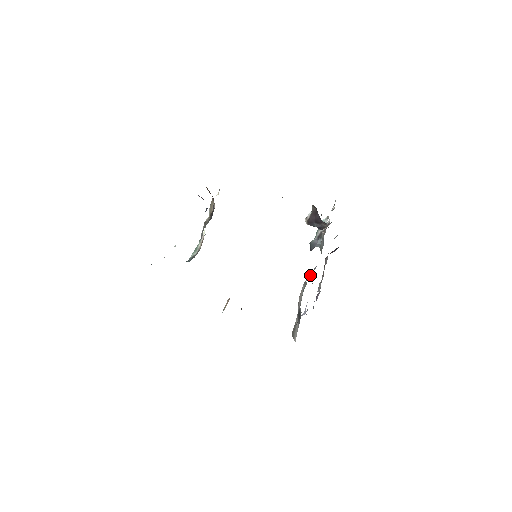
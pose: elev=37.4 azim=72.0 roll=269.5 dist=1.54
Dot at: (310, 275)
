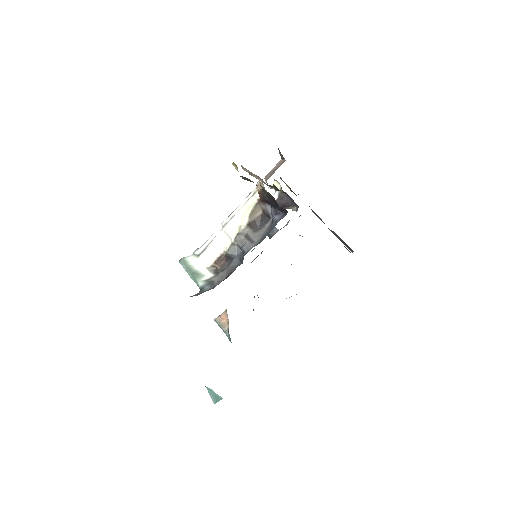
Dot at: occluded
